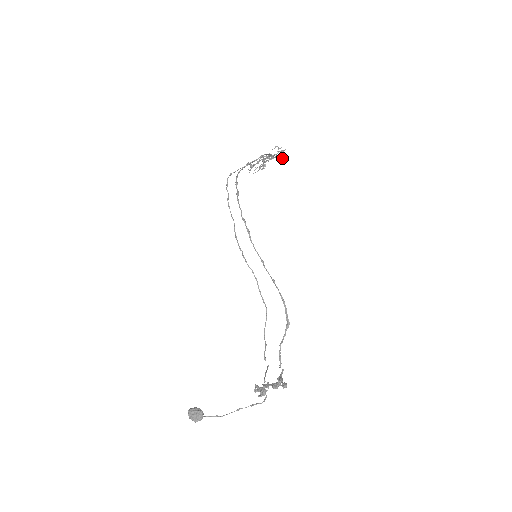
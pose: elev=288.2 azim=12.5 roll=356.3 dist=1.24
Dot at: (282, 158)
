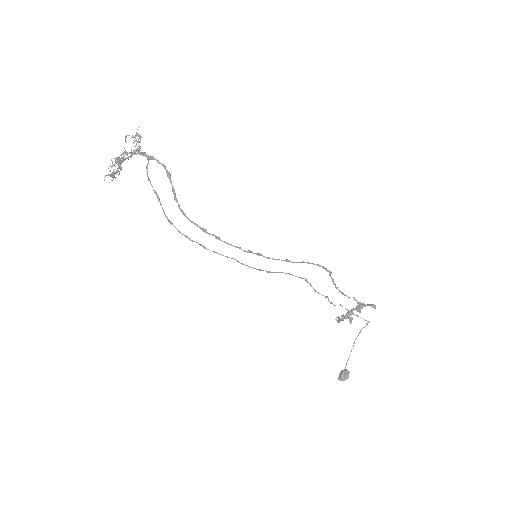
Dot at: occluded
